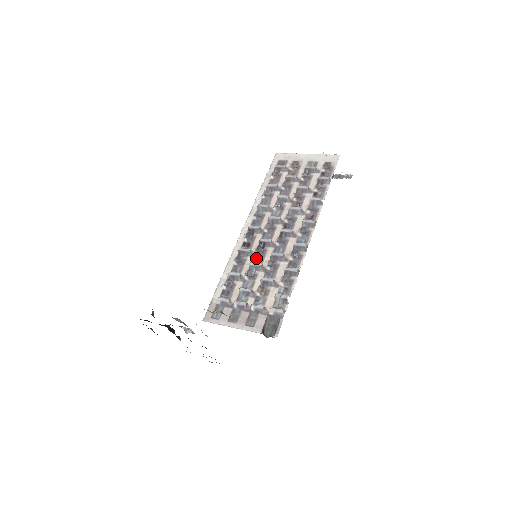
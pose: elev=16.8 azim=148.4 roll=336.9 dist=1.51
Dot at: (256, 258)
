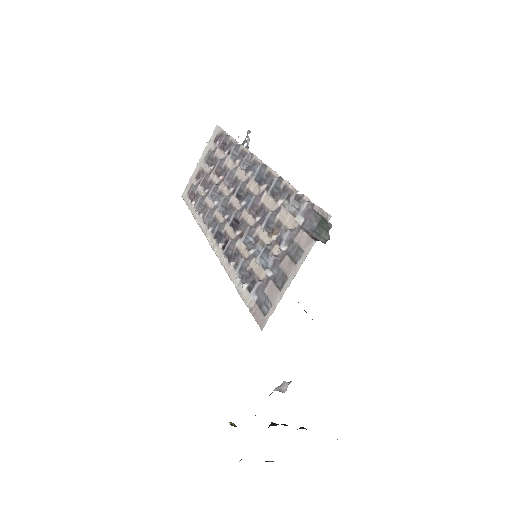
Dot at: (242, 235)
